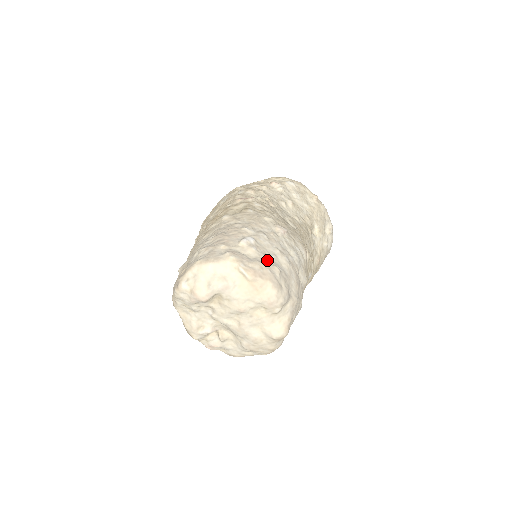
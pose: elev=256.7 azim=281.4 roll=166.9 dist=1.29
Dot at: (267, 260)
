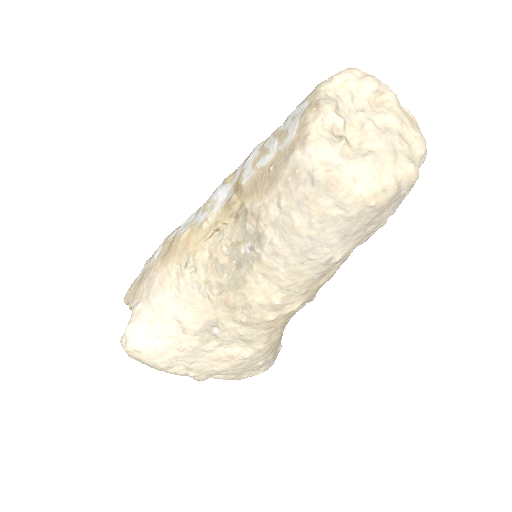
Dot at: occluded
